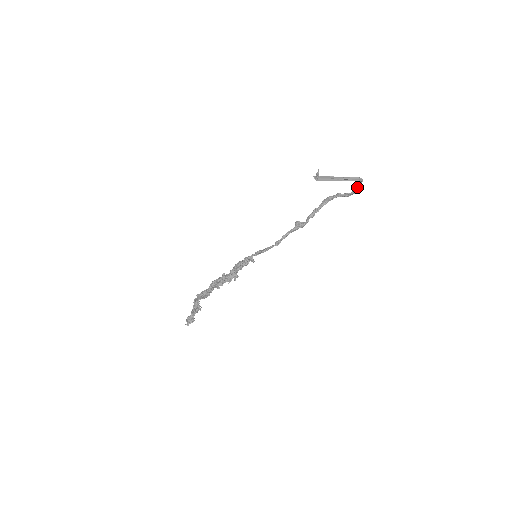
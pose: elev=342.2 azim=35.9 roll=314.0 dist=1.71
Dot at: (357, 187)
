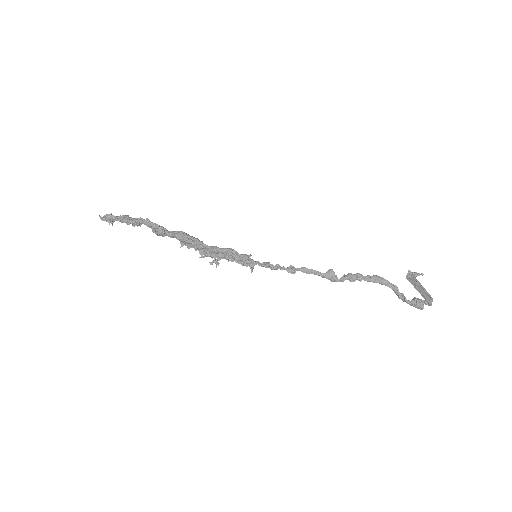
Dot at: (420, 305)
